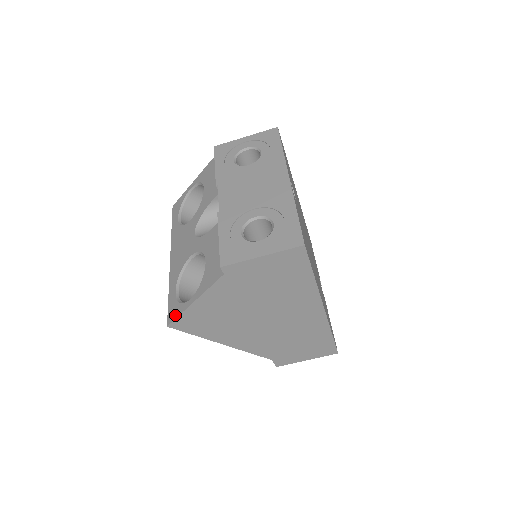
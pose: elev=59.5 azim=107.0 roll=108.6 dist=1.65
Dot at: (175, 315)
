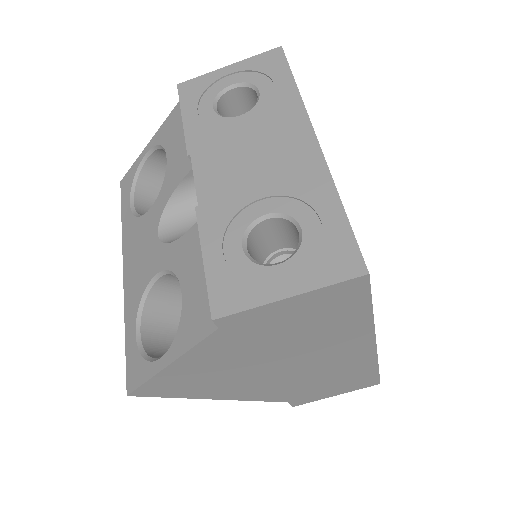
Dot at: (138, 380)
